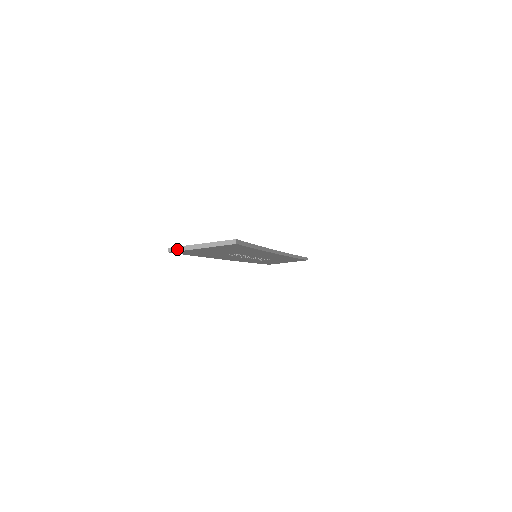
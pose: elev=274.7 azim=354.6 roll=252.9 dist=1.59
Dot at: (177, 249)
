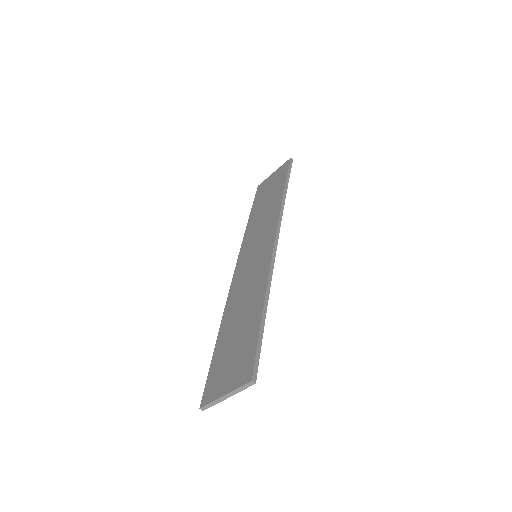
Dot at: (208, 407)
